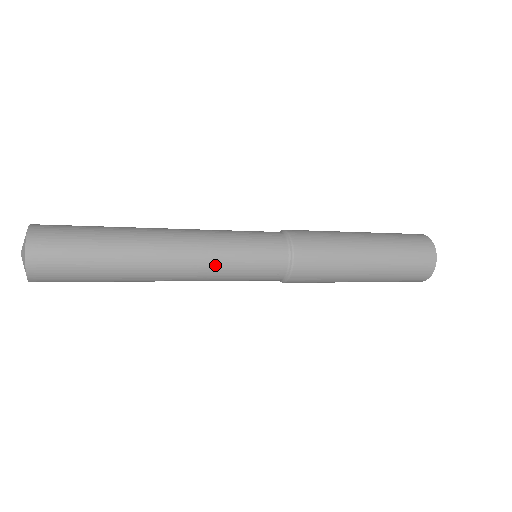
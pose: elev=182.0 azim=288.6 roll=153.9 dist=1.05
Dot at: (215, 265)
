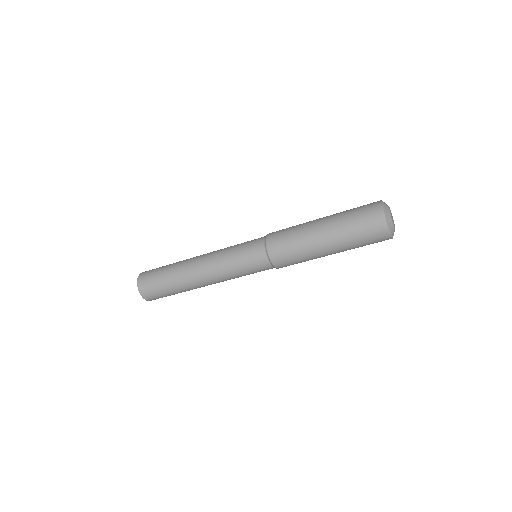
Dot at: (221, 252)
